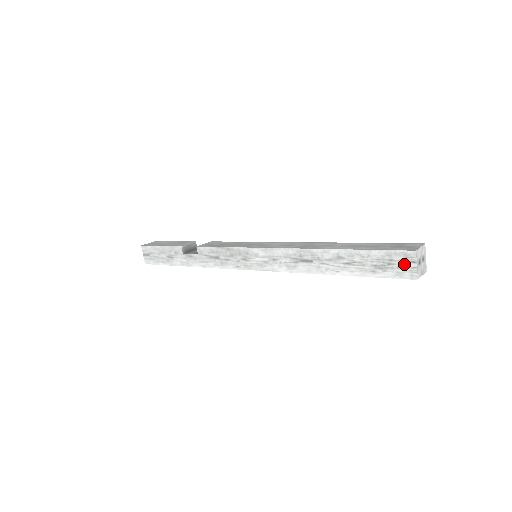
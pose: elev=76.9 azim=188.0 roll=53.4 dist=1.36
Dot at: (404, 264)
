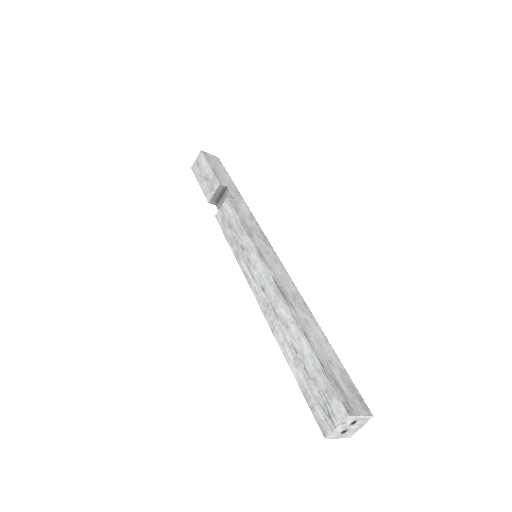
Dot at: occluded
